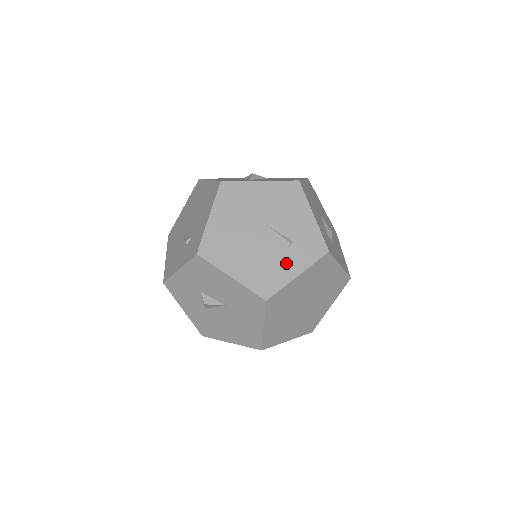
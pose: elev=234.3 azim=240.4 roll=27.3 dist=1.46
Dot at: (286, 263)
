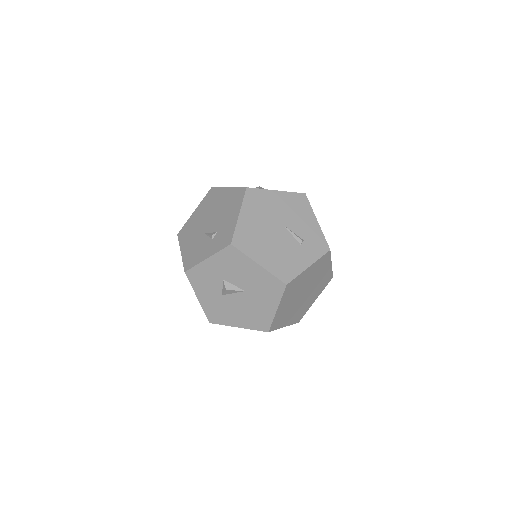
Dot at: (300, 256)
